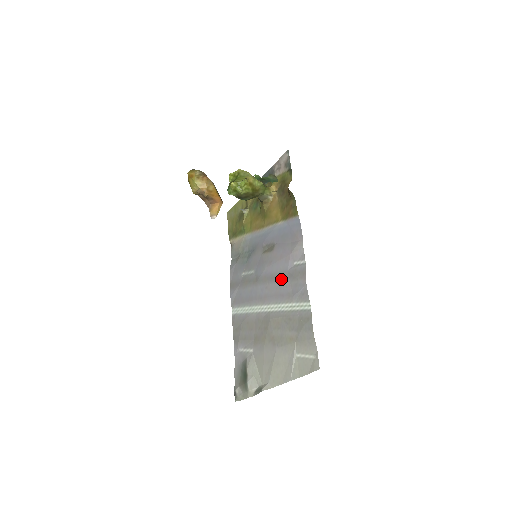
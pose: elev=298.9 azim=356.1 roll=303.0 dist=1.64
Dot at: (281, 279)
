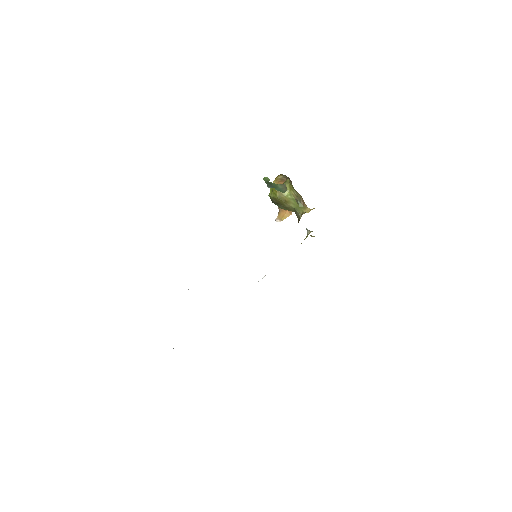
Dot at: occluded
